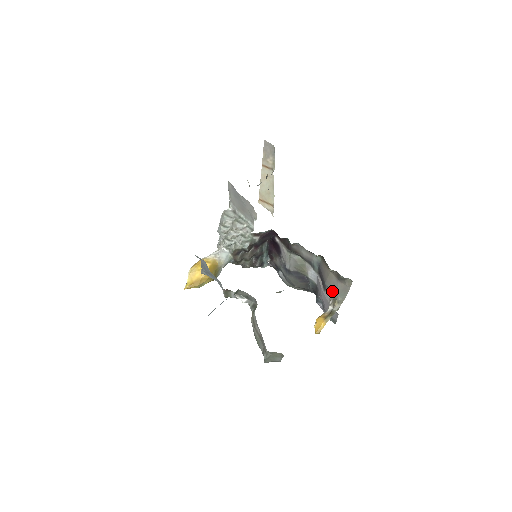
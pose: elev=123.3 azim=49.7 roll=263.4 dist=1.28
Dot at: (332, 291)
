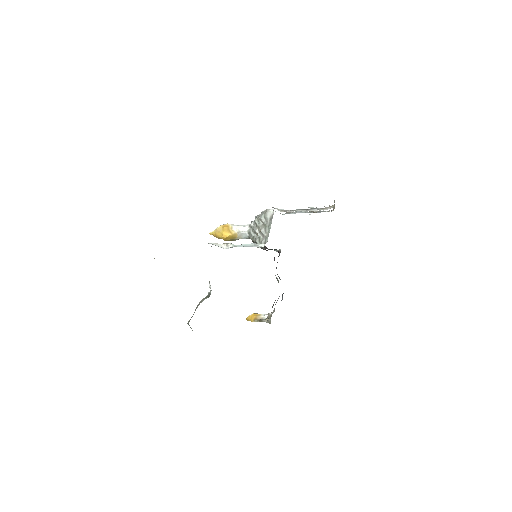
Dot at: occluded
